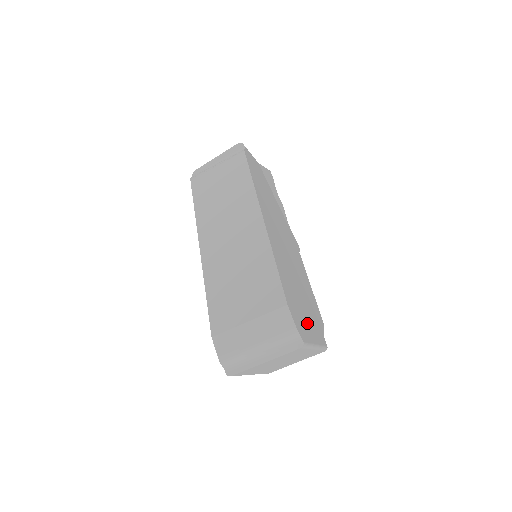
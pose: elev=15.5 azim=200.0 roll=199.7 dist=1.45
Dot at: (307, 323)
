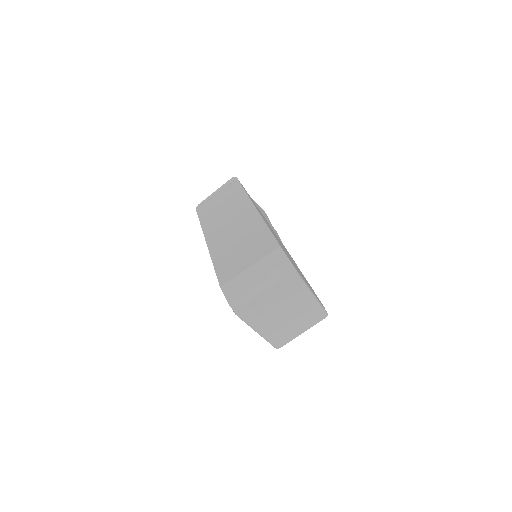
Dot at: (303, 278)
